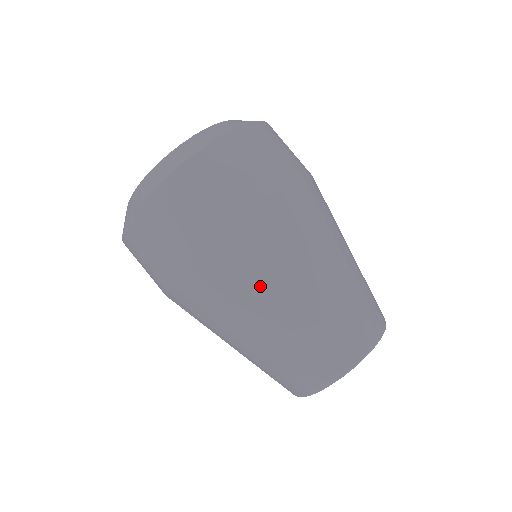
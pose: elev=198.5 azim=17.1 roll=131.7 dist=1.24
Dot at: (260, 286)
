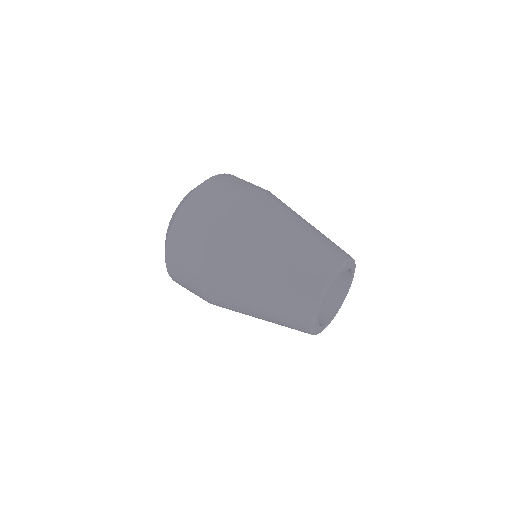
Dot at: (236, 283)
